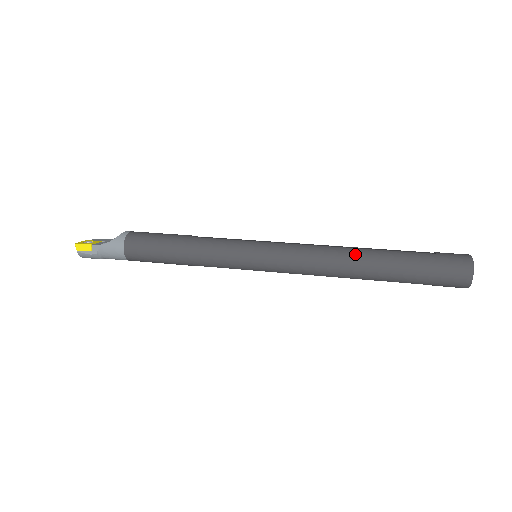
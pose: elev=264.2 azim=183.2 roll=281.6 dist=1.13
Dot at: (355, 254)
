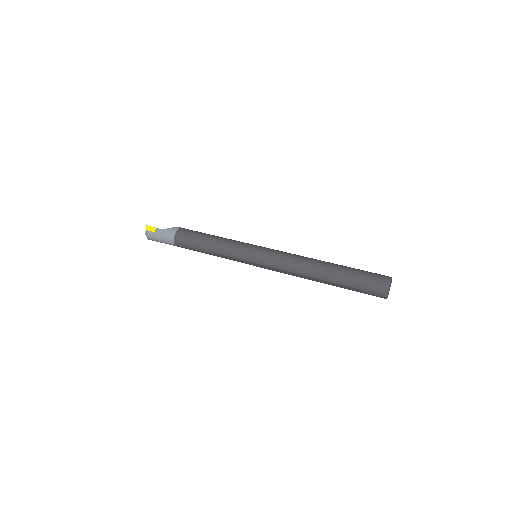
Dot at: (318, 261)
